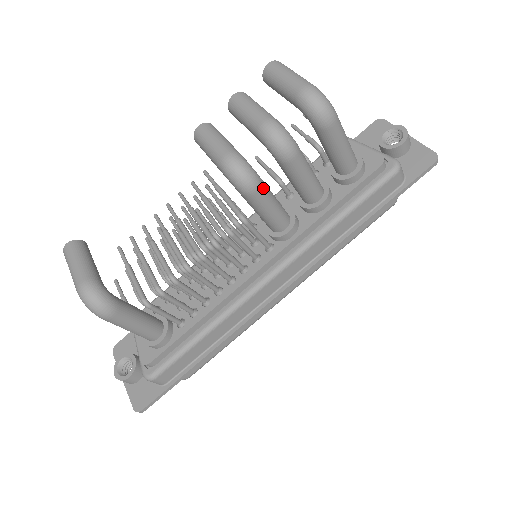
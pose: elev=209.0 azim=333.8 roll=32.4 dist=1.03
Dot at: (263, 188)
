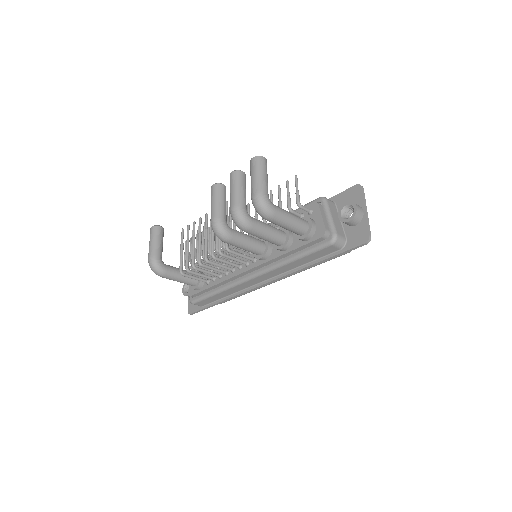
Dot at: (234, 240)
